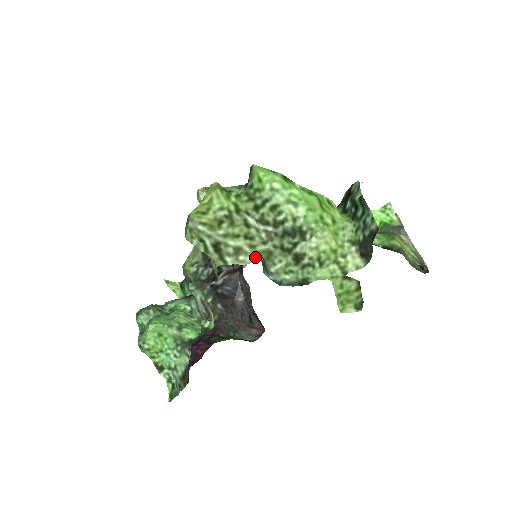
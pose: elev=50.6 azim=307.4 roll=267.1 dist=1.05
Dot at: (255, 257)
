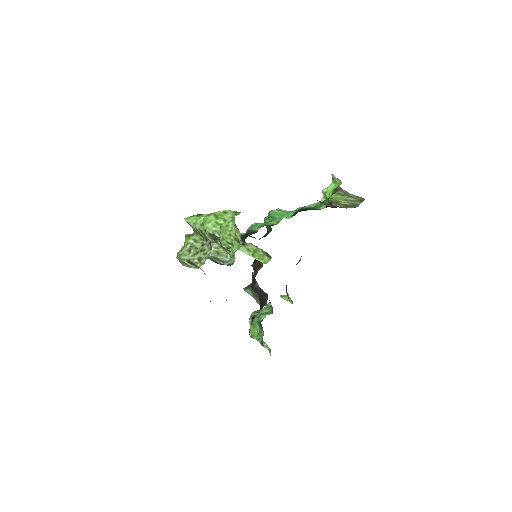
Dot at: (205, 258)
